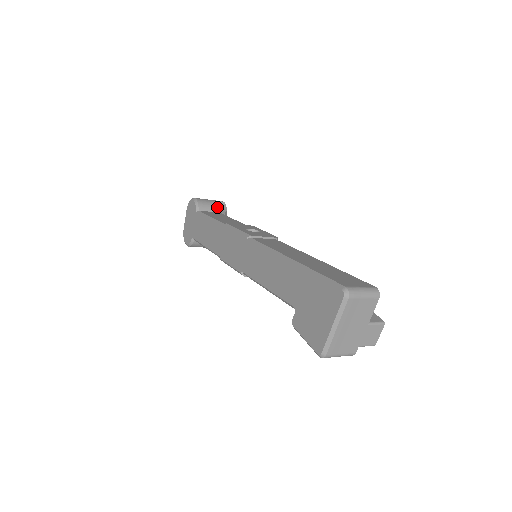
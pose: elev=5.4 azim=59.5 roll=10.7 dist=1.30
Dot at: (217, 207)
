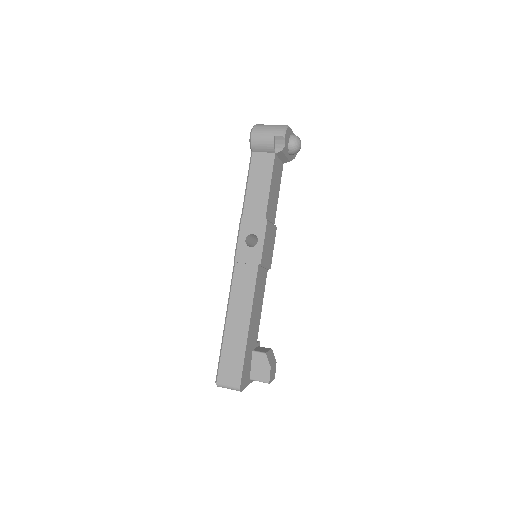
Dot at: (271, 148)
